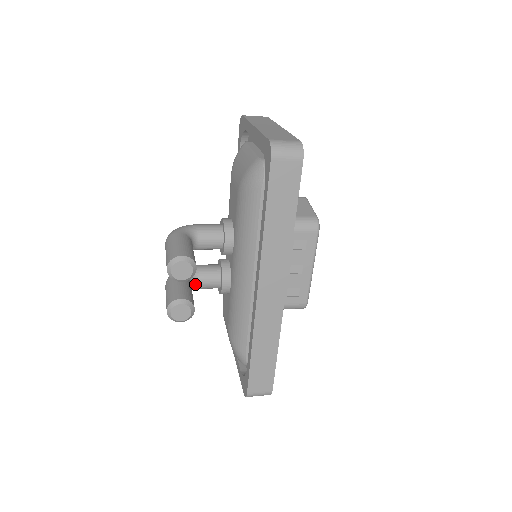
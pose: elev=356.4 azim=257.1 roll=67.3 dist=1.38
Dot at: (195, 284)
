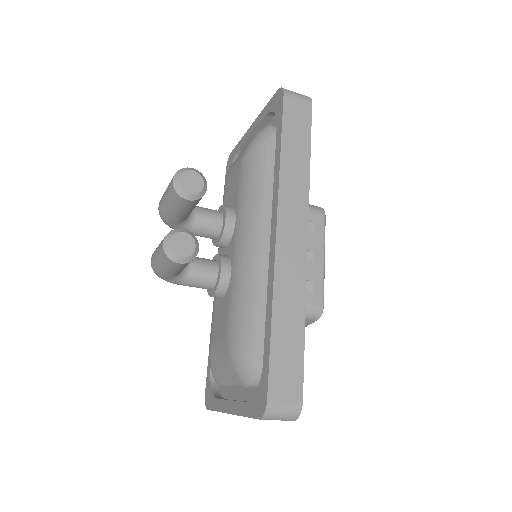
Dot at: (187, 268)
